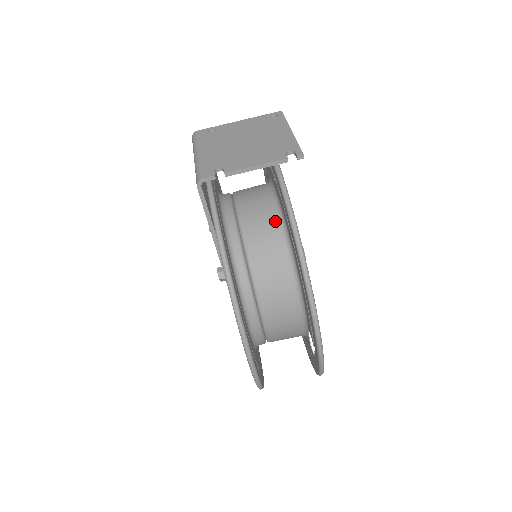
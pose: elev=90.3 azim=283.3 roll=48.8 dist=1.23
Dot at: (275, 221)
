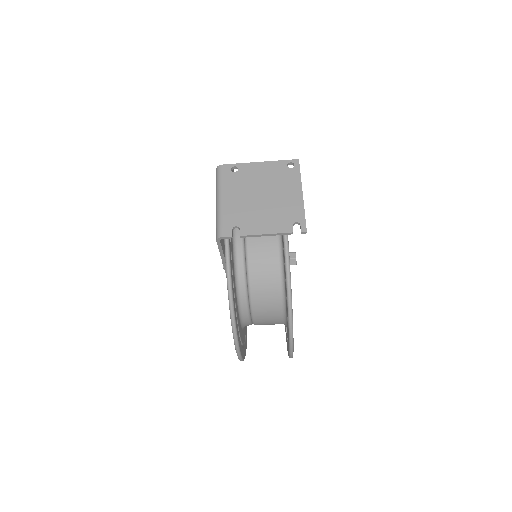
Dot at: (275, 254)
